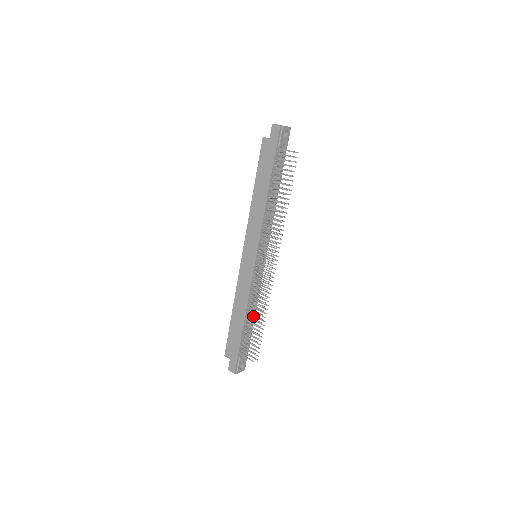
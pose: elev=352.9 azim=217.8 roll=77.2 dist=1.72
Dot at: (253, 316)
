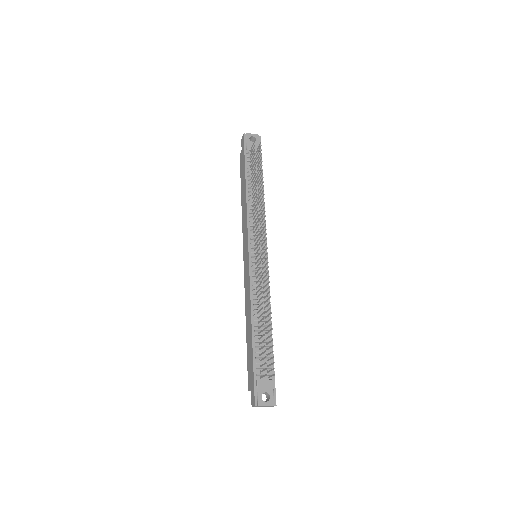
Dot at: (265, 323)
